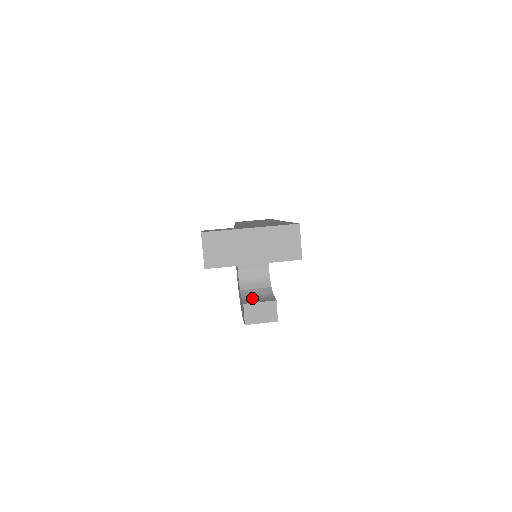
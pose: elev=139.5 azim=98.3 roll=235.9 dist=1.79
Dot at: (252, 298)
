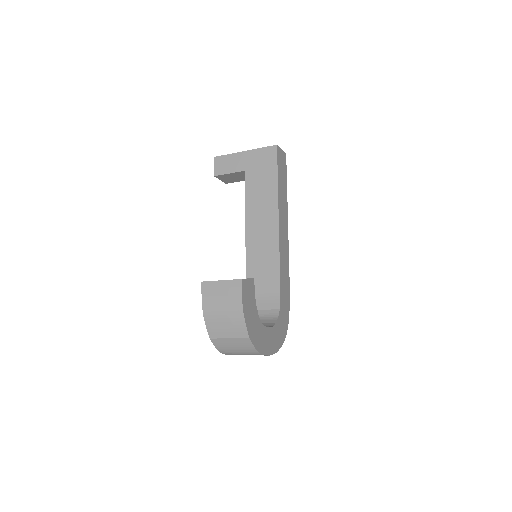
Dot at: occluded
